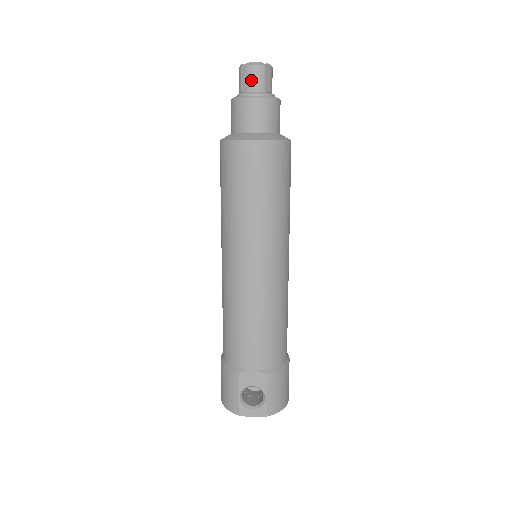
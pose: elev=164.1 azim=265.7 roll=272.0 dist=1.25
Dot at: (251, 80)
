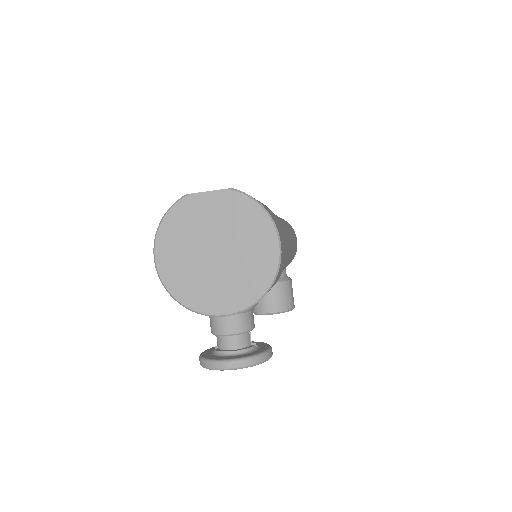
Dot at: occluded
